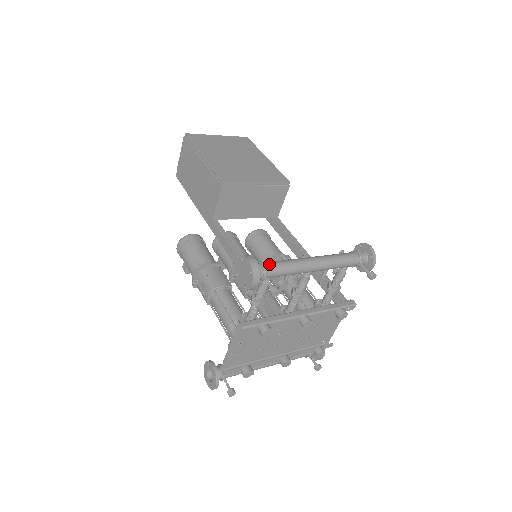
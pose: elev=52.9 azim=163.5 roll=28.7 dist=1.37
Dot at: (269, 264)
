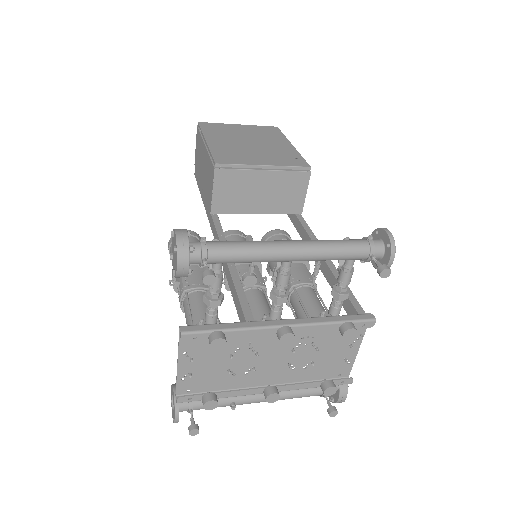
Dot at: (214, 243)
